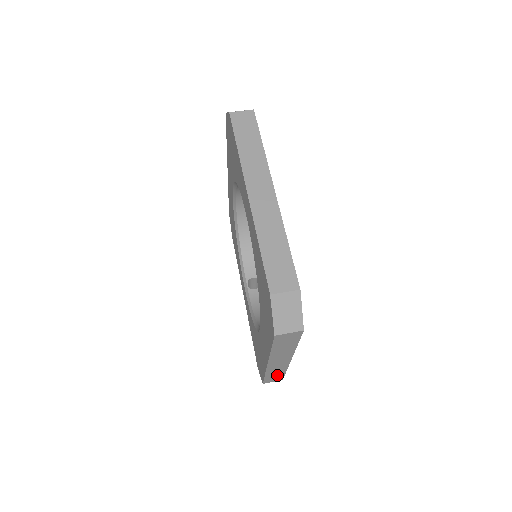
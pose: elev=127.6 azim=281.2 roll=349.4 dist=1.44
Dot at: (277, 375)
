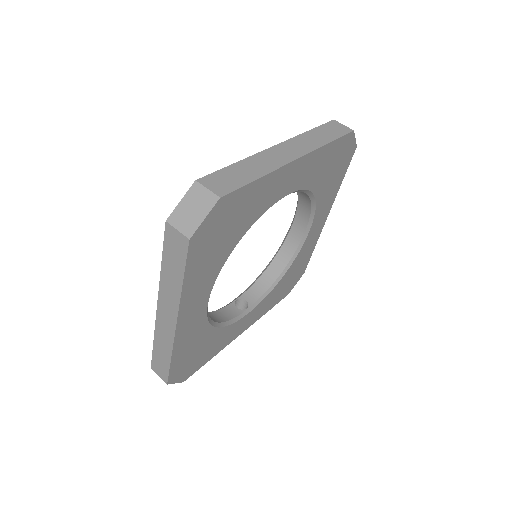
Dot at: (164, 359)
